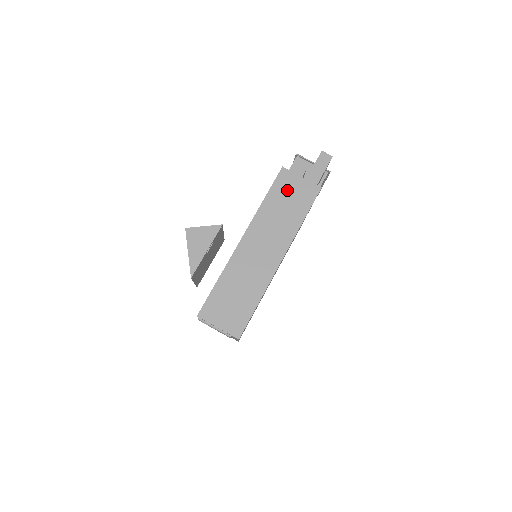
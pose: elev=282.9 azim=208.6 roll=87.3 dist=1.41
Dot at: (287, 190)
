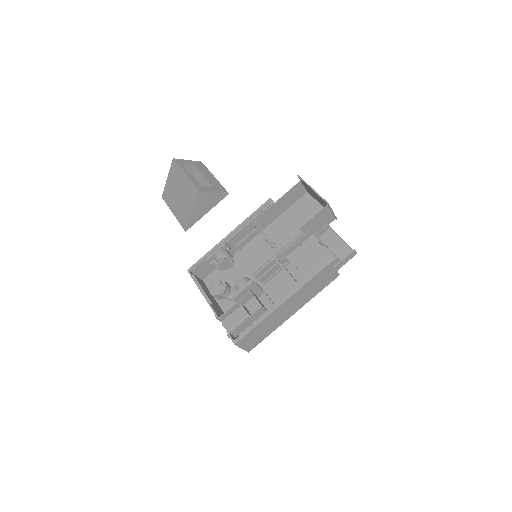
Dot at: (323, 276)
